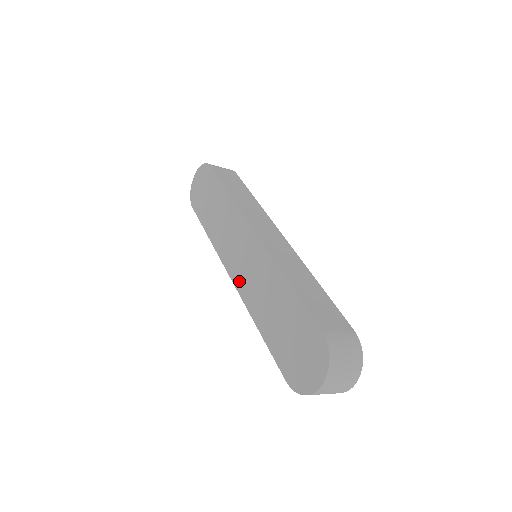
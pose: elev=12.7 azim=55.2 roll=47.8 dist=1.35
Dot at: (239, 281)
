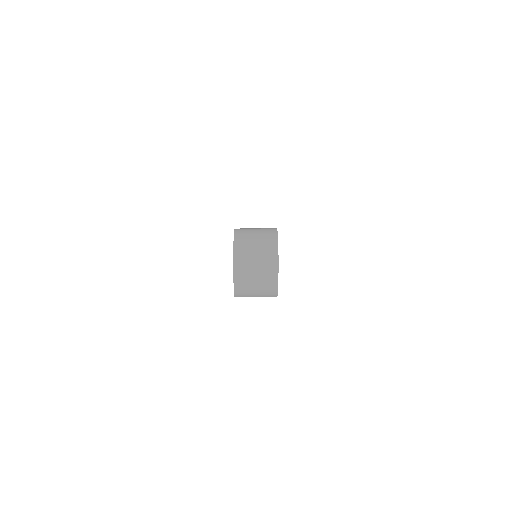
Dot at: occluded
